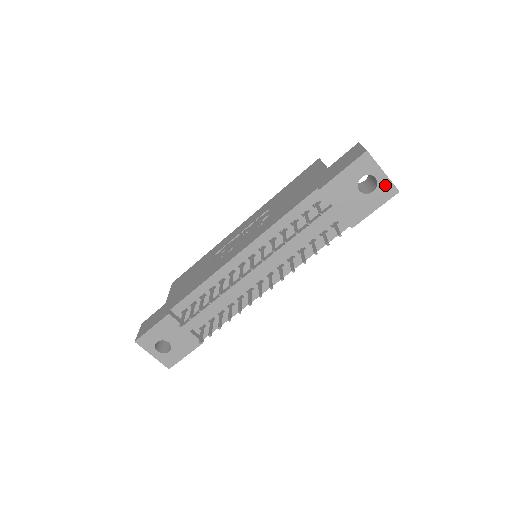
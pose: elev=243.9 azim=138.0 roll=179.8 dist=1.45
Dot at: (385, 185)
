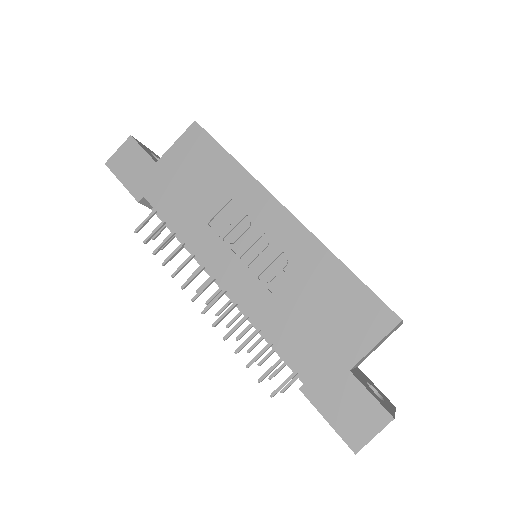
Dot at: occluded
